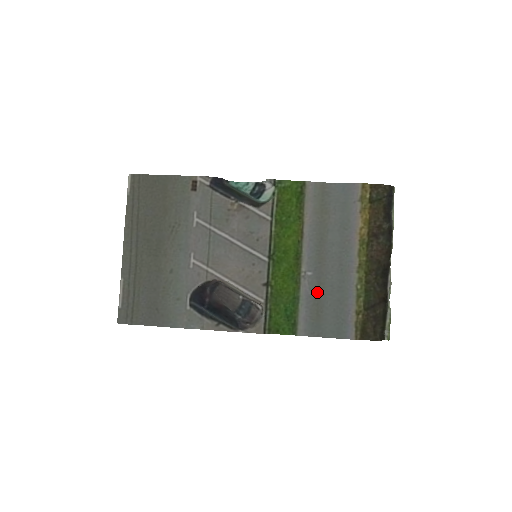
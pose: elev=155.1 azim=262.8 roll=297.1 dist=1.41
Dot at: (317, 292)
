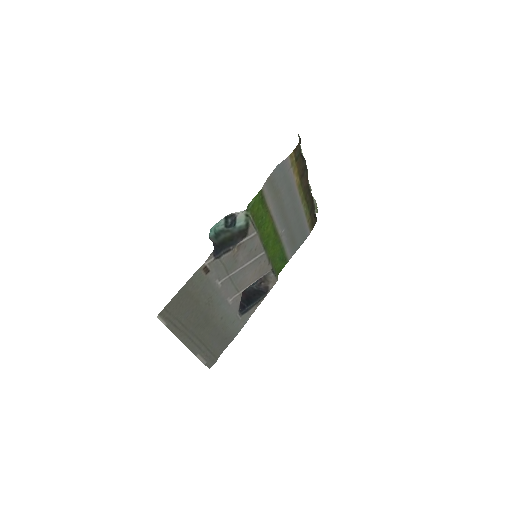
Dot at: (290, 234)
